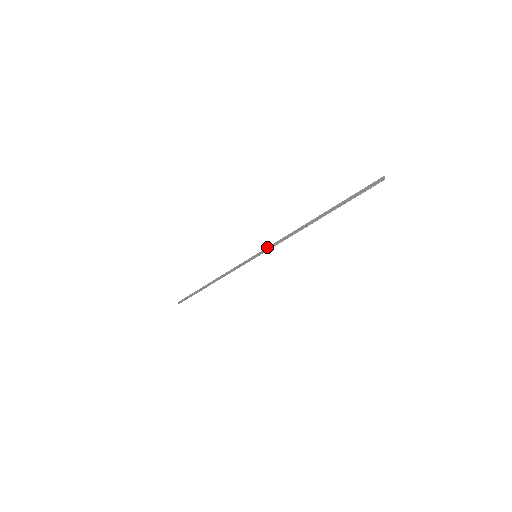
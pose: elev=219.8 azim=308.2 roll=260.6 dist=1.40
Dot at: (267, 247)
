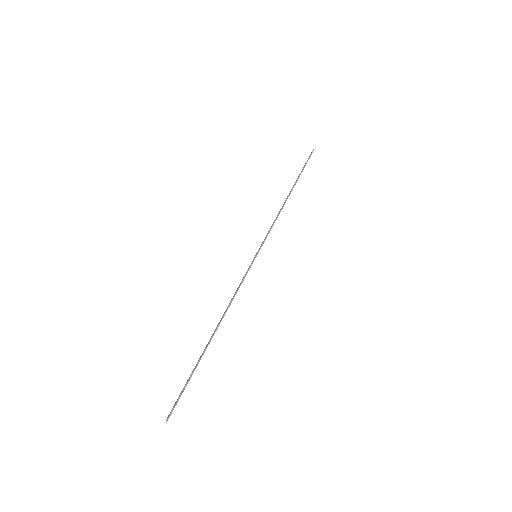
Dot at: occluded
